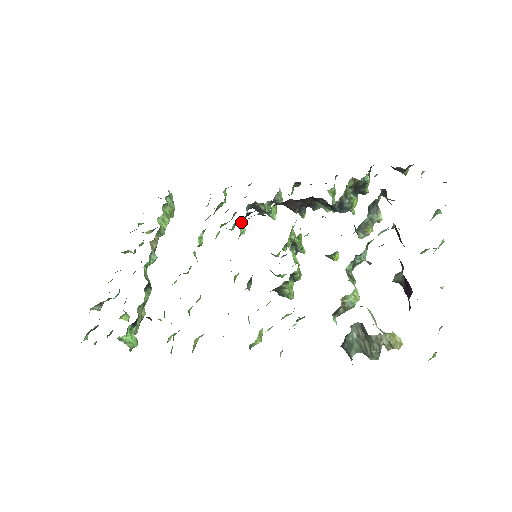
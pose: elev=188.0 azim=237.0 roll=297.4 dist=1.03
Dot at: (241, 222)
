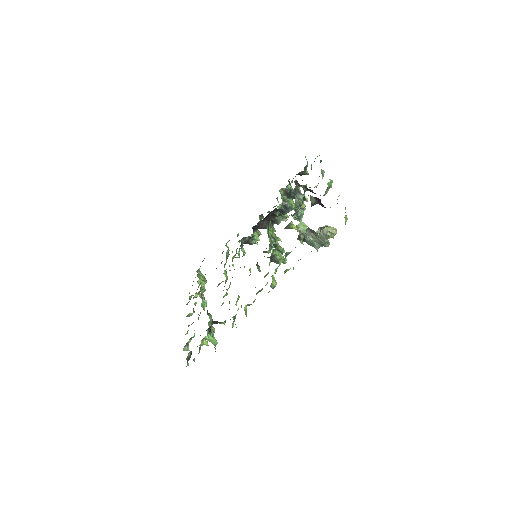
Dot at: occluded
